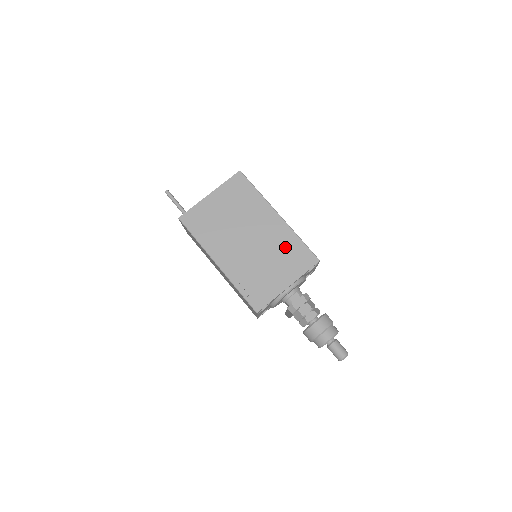
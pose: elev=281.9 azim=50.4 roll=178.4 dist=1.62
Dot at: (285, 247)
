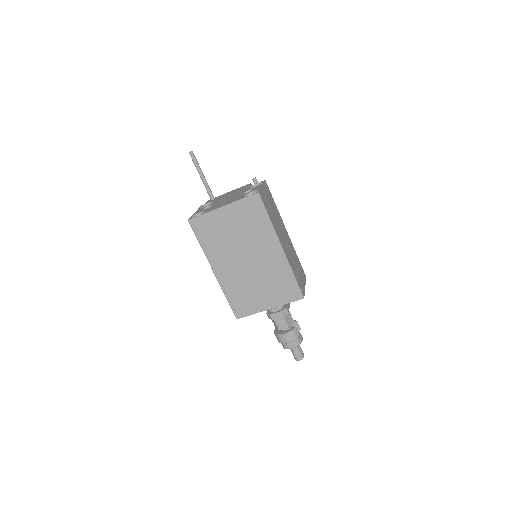
Dot at: (277, 278)
